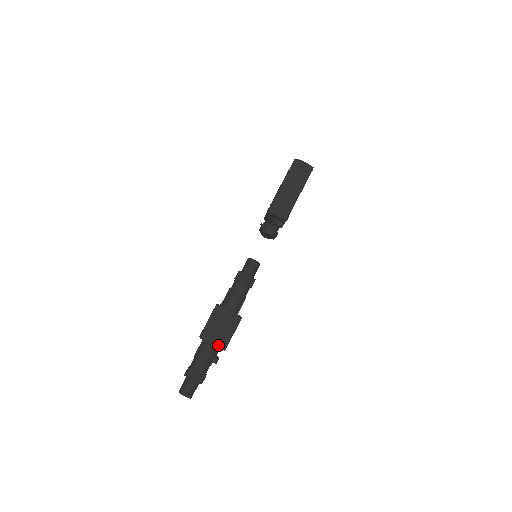
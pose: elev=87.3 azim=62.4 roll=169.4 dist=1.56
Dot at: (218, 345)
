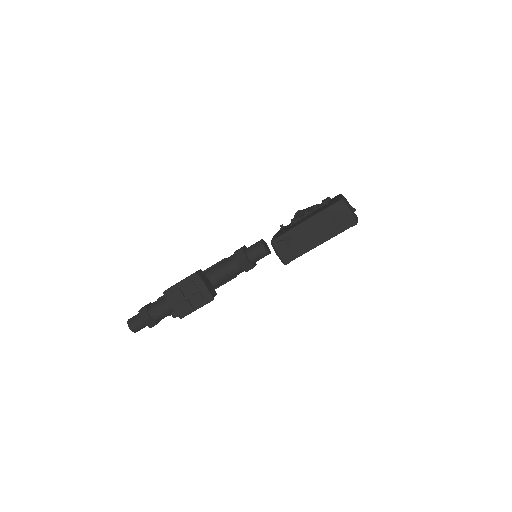
Dot at: (177, 310)
